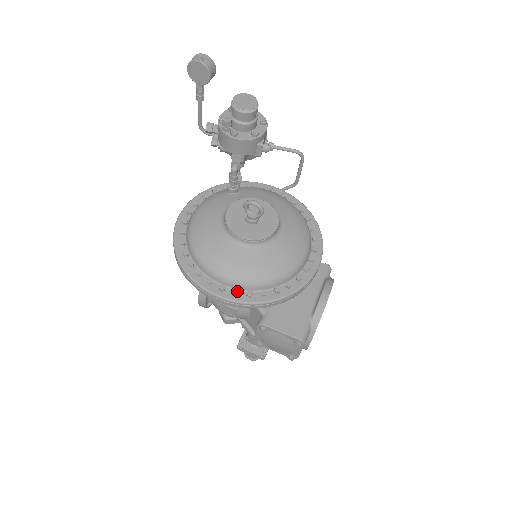
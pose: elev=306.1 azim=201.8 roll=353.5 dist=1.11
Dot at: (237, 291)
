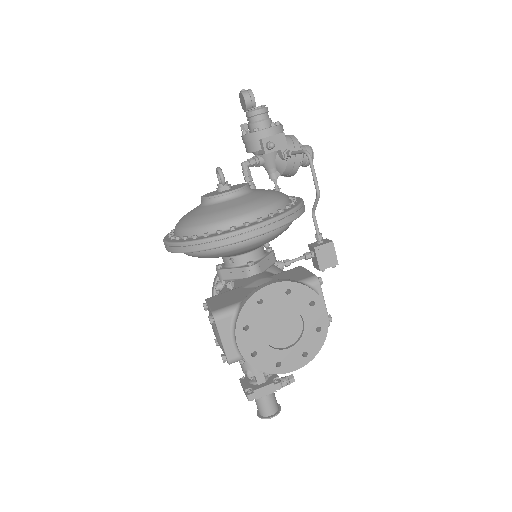
Dot at: (173, 236)
